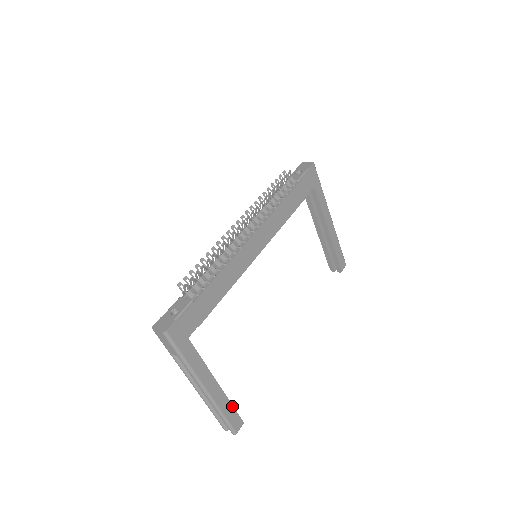
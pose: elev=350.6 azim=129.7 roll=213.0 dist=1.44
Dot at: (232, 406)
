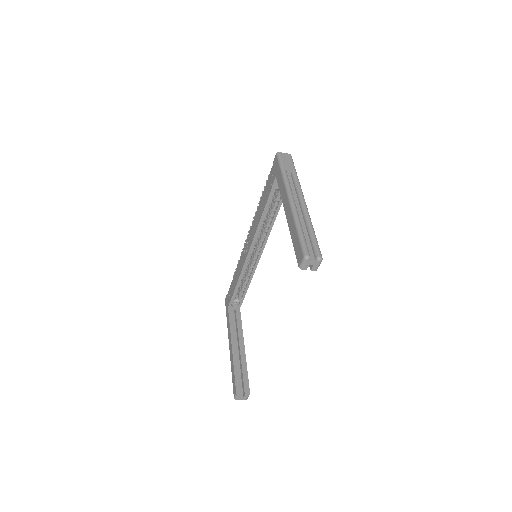
Dot at: occluded
